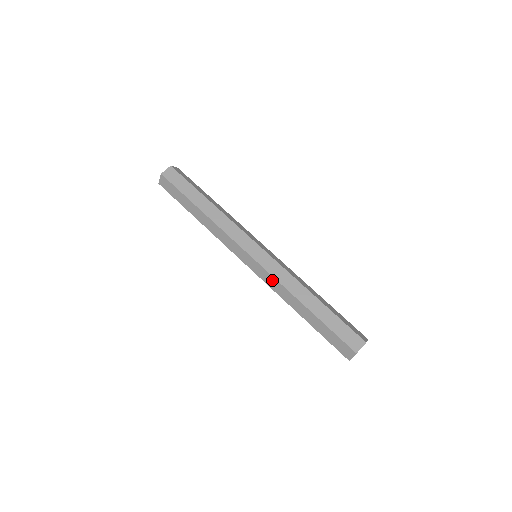
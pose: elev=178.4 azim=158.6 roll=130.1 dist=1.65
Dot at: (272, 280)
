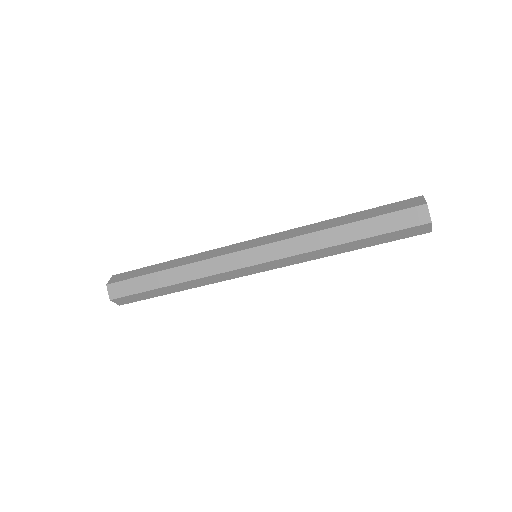
Dot at: (293, 259)
